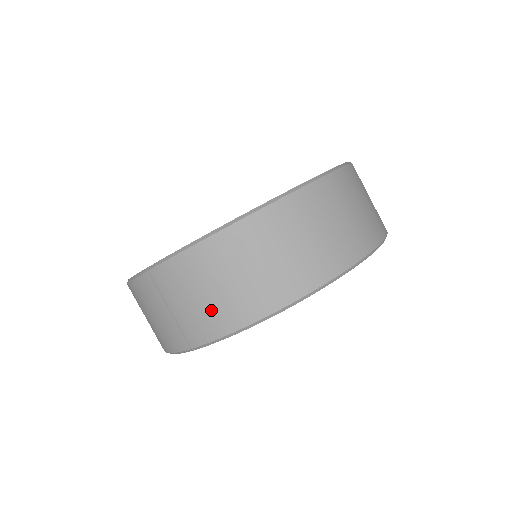
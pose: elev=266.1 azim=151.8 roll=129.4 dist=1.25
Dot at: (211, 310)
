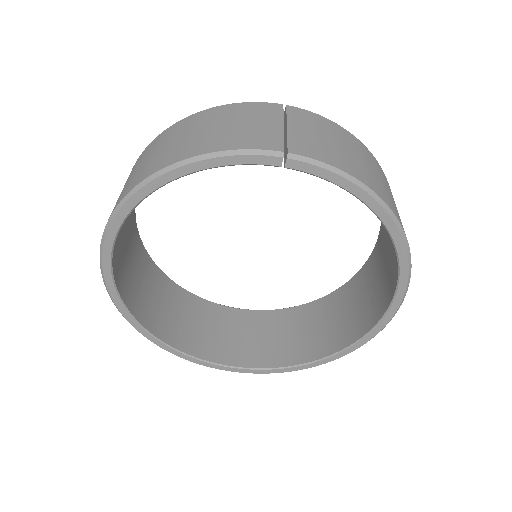
Dot at: (338, 153)
